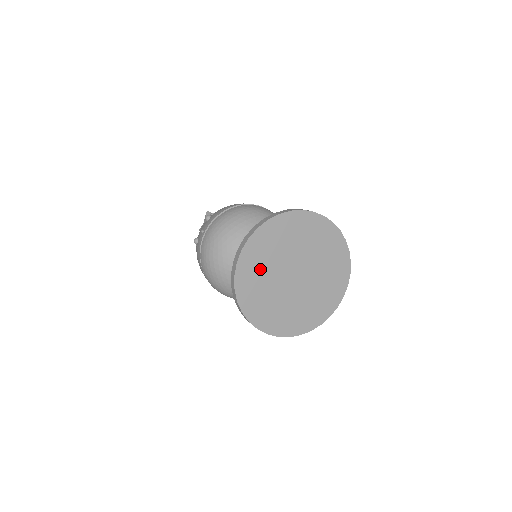
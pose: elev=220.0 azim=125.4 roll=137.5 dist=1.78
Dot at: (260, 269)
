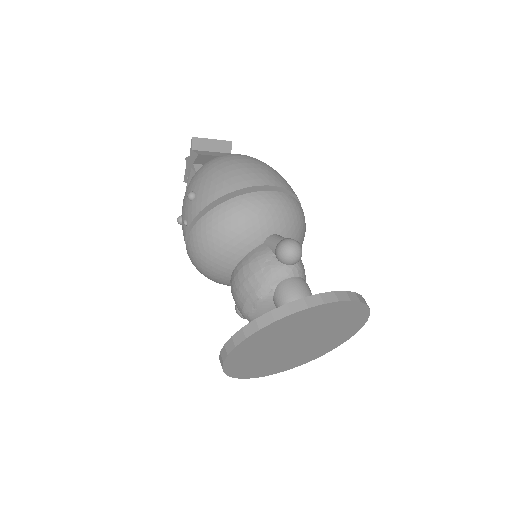
Dot at: (253, 355)
